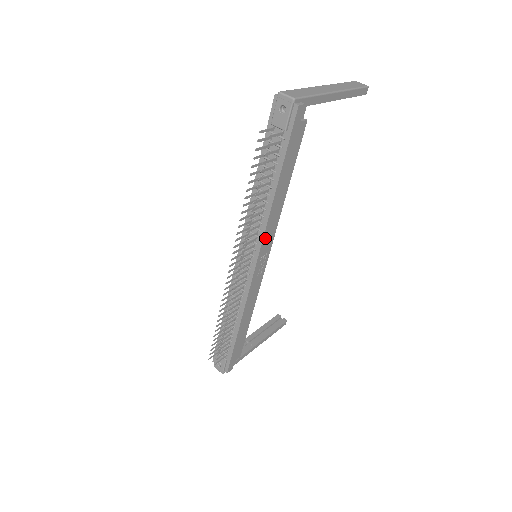
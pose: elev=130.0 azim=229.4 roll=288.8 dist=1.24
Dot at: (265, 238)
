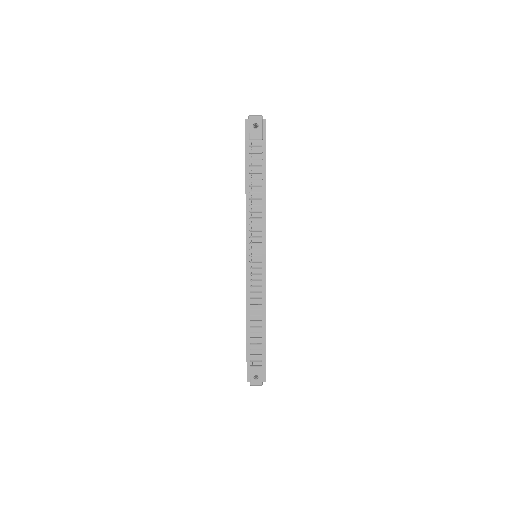
Dot at: (265, 230)
